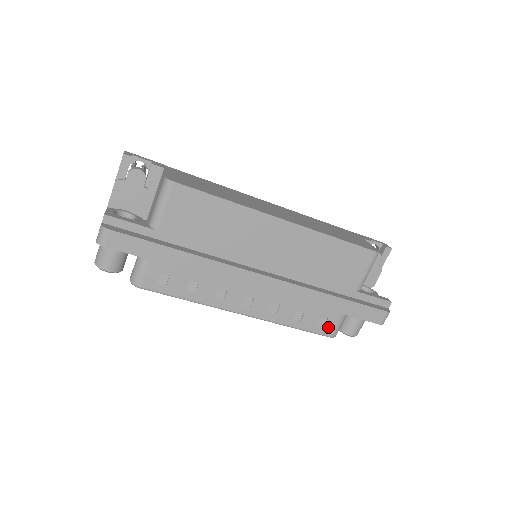
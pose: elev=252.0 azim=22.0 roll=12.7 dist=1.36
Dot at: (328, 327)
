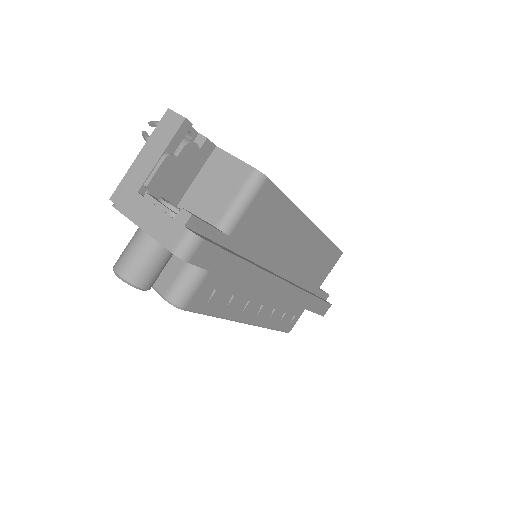
Dot at: (292, 324)
